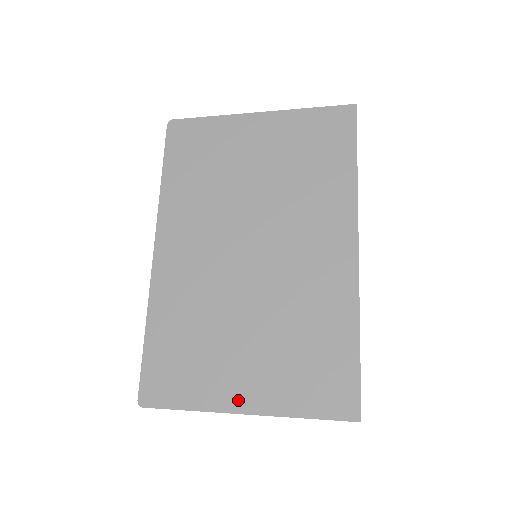
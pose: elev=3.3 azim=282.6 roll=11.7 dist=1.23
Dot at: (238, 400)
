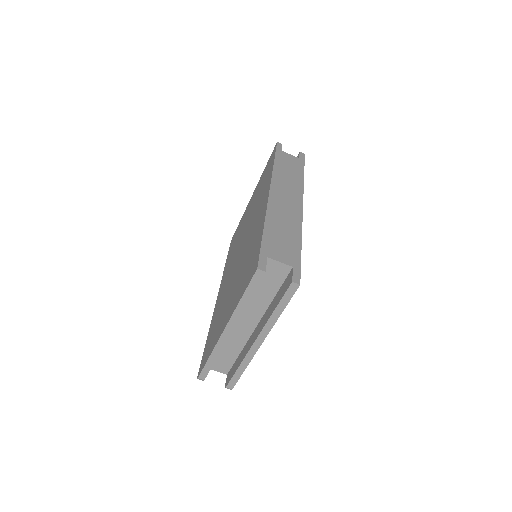
Dot at: (223, 326)
